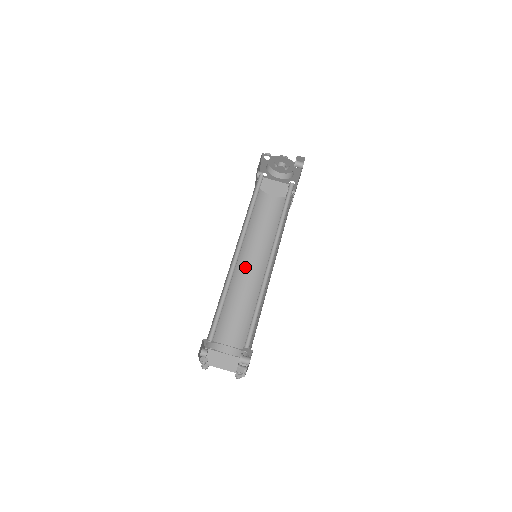
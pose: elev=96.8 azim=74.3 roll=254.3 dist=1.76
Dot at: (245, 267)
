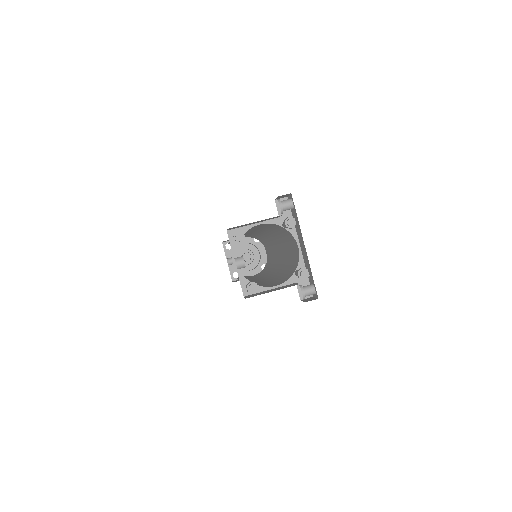
Dot at: (253, 280)
